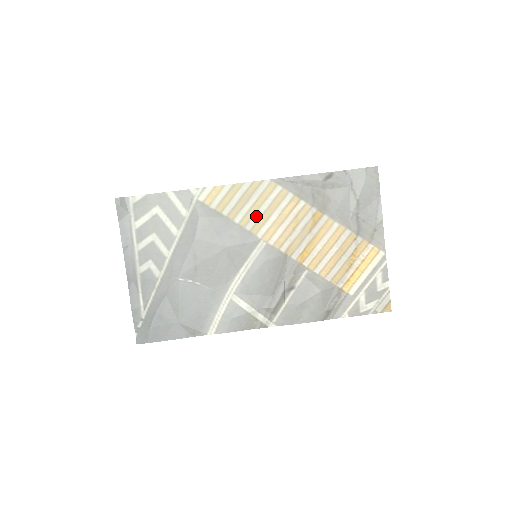
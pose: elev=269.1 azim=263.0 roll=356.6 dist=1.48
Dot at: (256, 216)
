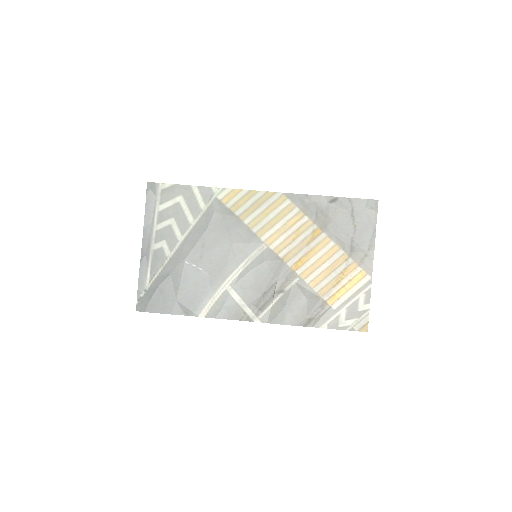
Dot at: (263, 221)
